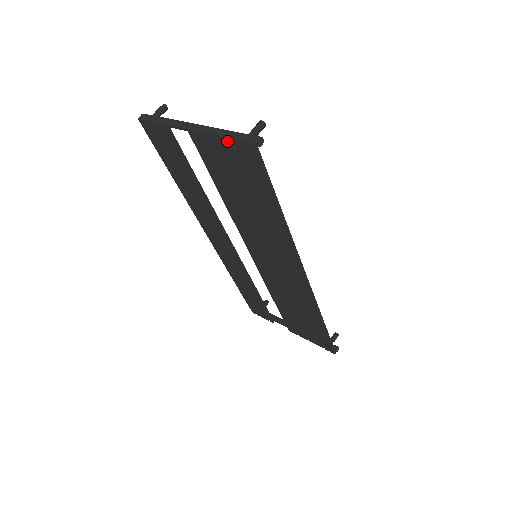
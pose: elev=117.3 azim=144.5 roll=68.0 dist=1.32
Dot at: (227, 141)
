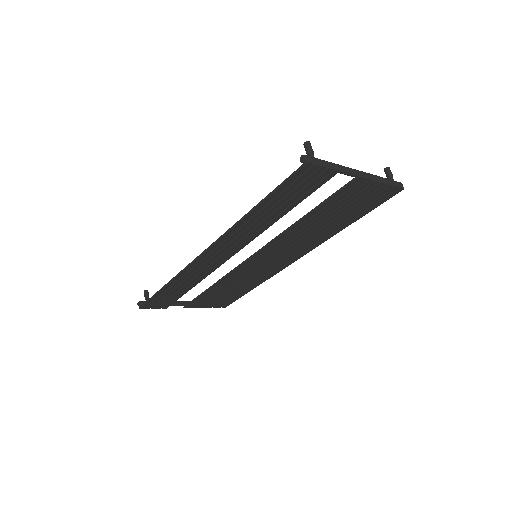
Dot at: (385, 187)
